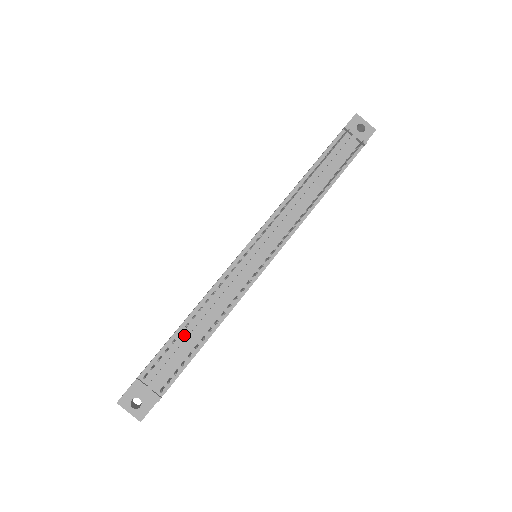
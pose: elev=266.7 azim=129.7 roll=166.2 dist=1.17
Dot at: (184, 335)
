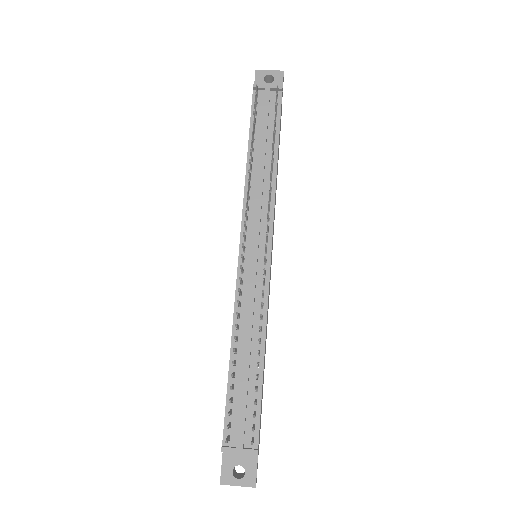
Dot at: (238, 374)
